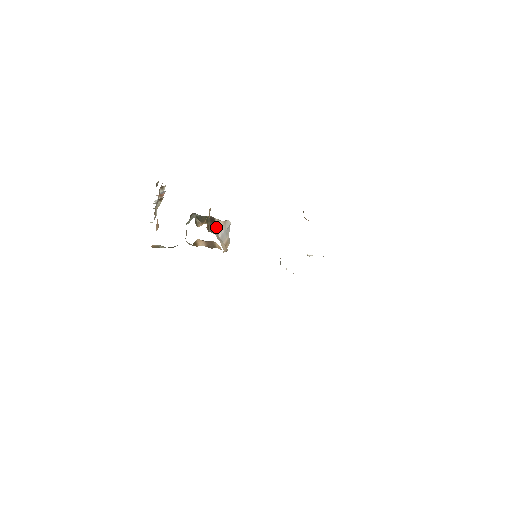
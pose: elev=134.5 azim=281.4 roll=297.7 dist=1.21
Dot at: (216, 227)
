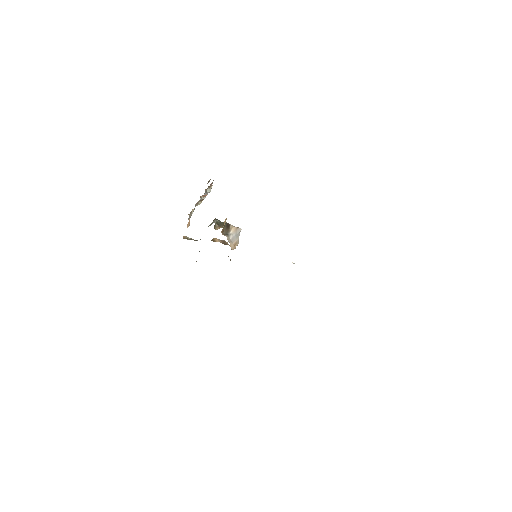
Dot at: (229, 231)
